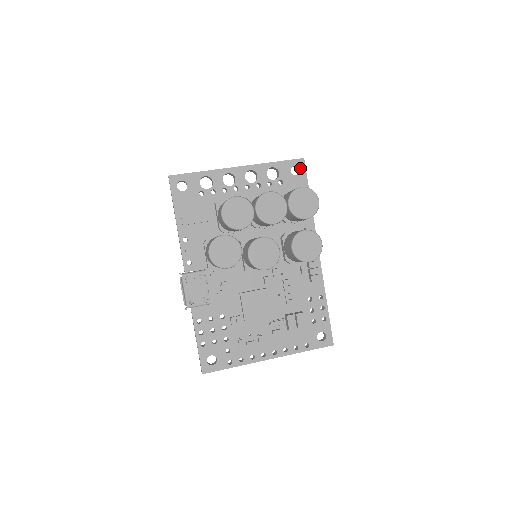
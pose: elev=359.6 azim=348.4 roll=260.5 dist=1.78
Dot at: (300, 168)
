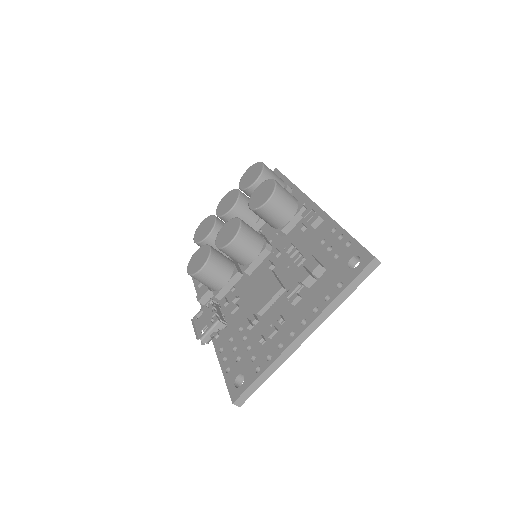
Dot at: occluded
